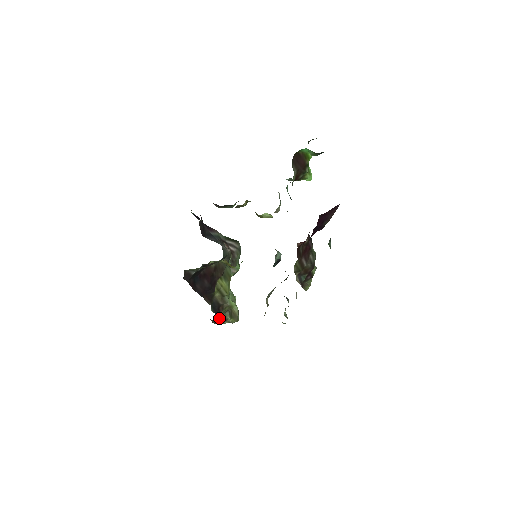
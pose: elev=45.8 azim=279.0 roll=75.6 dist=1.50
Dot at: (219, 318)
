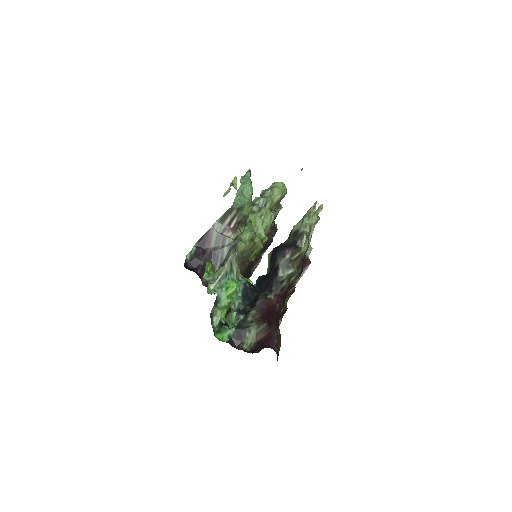
Dot at: (272, 226)
